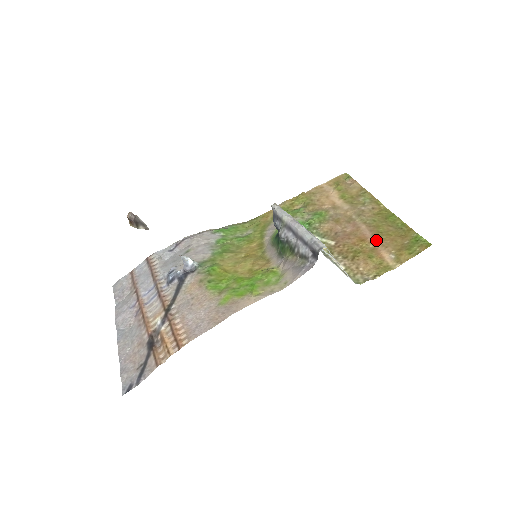
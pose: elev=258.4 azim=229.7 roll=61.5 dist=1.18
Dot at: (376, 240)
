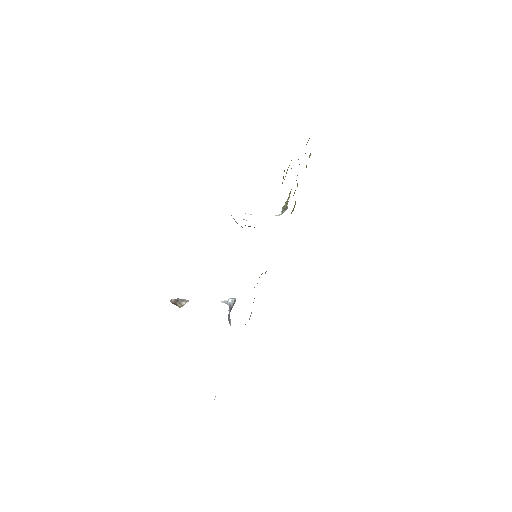
Dot at: occluded
